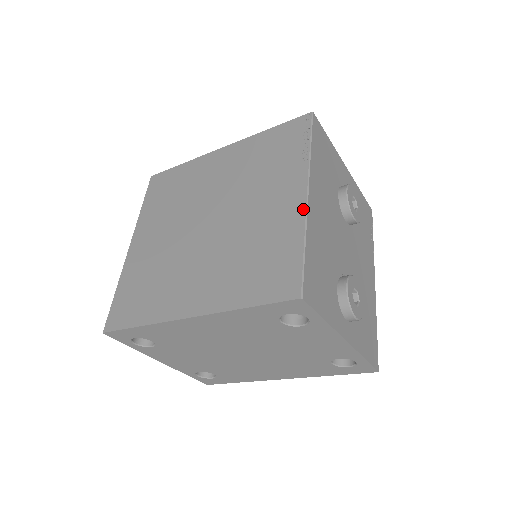
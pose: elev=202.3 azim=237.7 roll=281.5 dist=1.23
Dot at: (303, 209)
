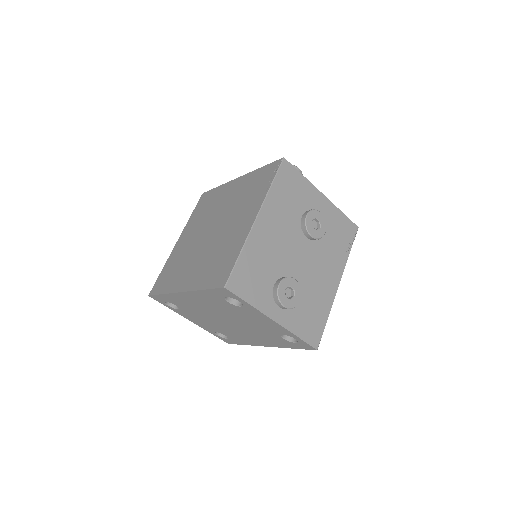
Dot at: (249, 229)
